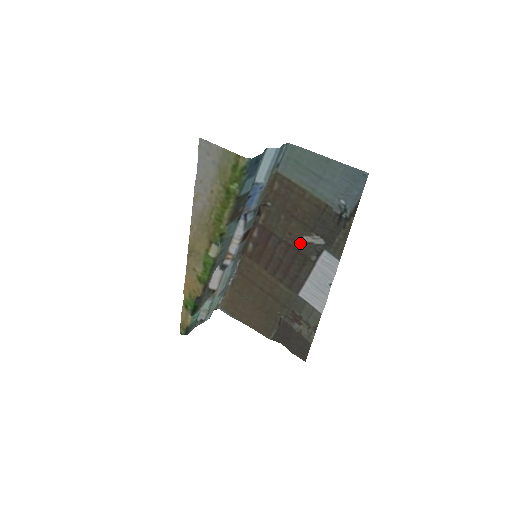
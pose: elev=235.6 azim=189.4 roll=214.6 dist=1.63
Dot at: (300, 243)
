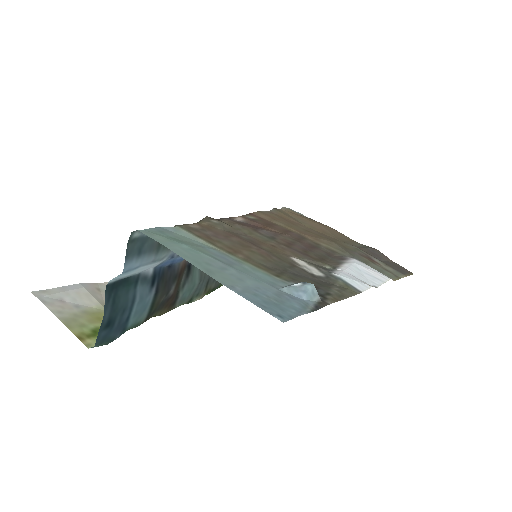
Dot at: (295, 255)
